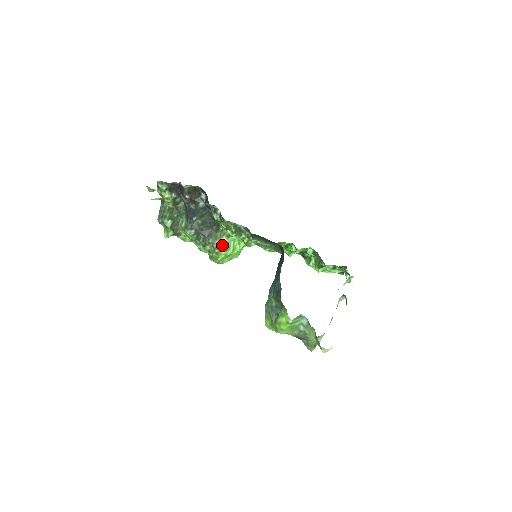
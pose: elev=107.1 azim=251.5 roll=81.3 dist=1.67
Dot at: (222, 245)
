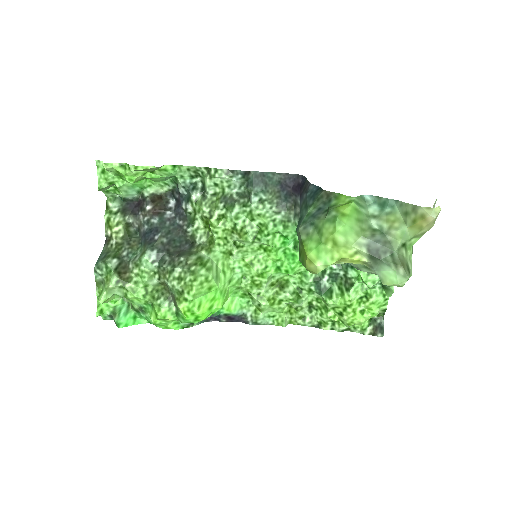
Dot at: (201, 260)
